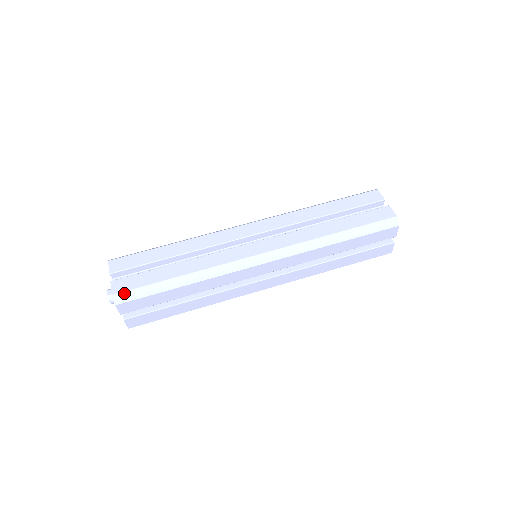
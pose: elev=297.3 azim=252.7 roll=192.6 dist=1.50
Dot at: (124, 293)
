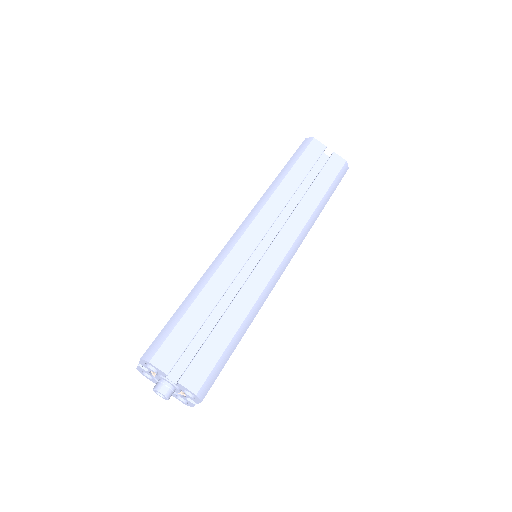
Dot at: (205, 384)
